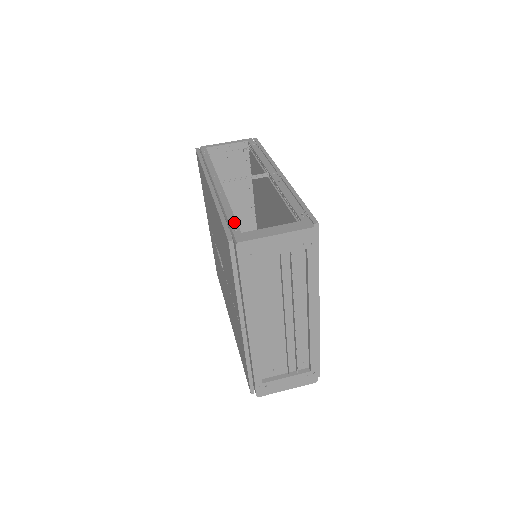
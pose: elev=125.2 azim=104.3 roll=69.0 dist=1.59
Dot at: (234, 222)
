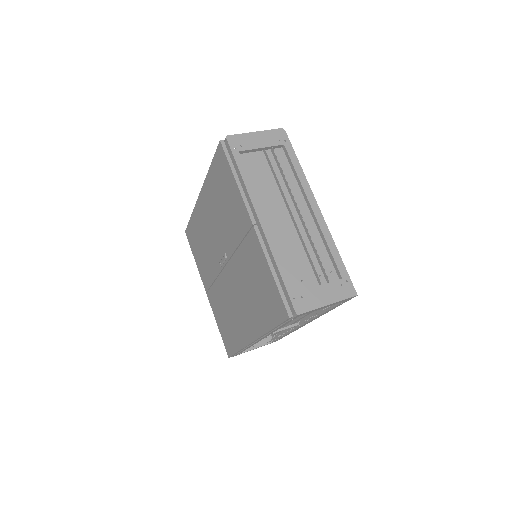
Dot at: occluded
